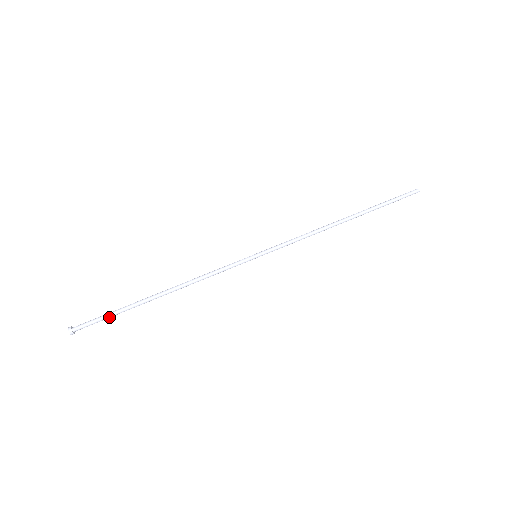
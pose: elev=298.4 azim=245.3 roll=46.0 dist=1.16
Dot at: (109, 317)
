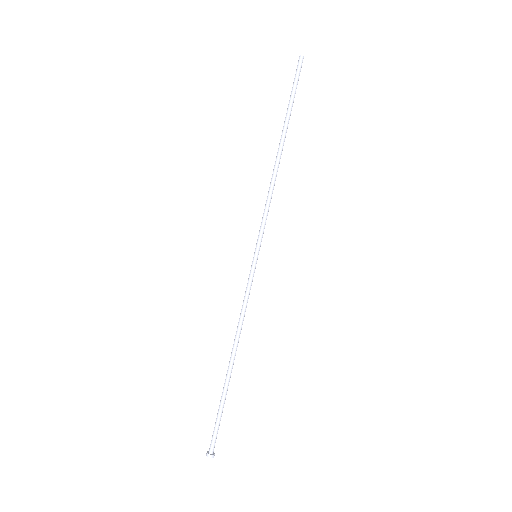
Dot at: (220, 417)
